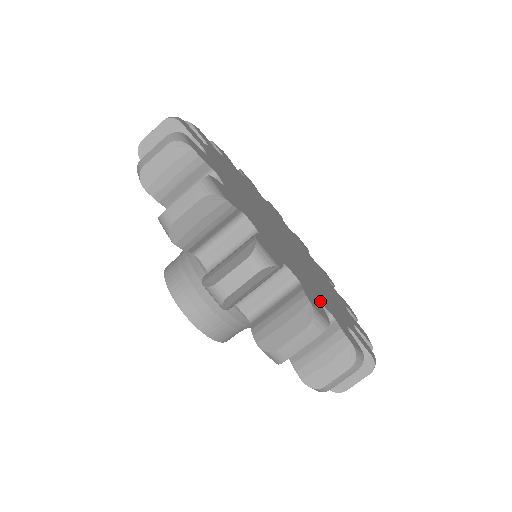
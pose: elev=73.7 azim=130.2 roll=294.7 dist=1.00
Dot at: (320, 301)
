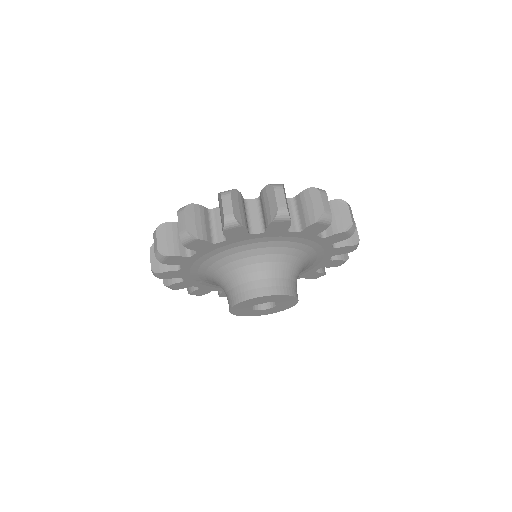
Dot at: occluded
